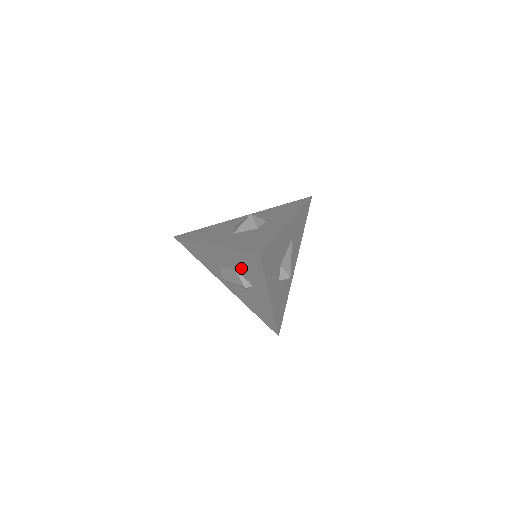
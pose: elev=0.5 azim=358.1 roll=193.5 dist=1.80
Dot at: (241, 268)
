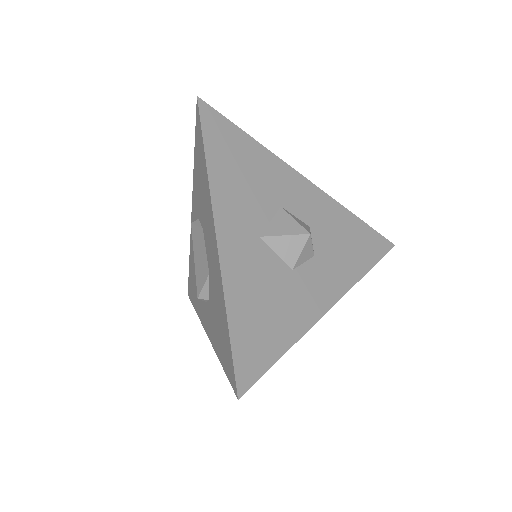
Dot at: (215, 301)
